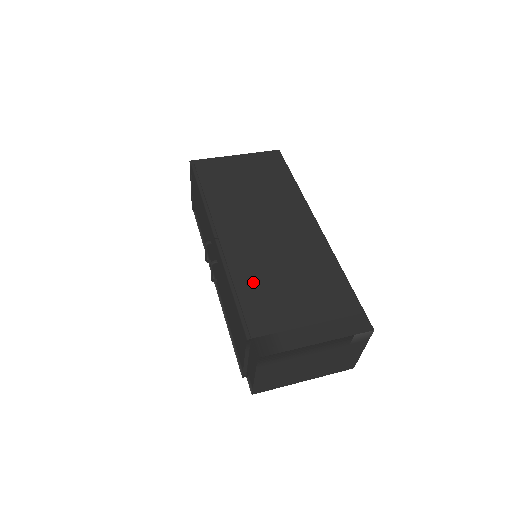
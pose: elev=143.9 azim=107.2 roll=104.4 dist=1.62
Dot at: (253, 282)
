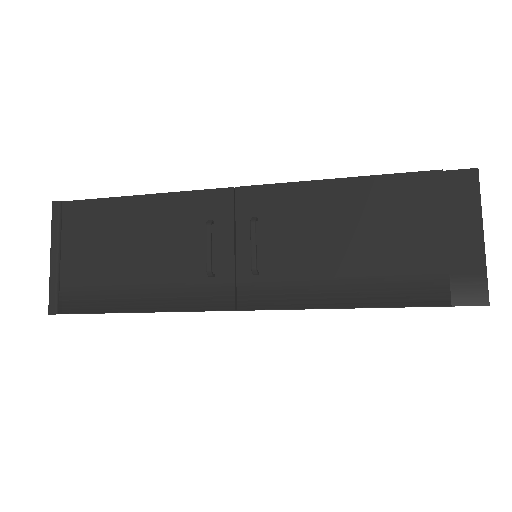
Dot at: occluded
